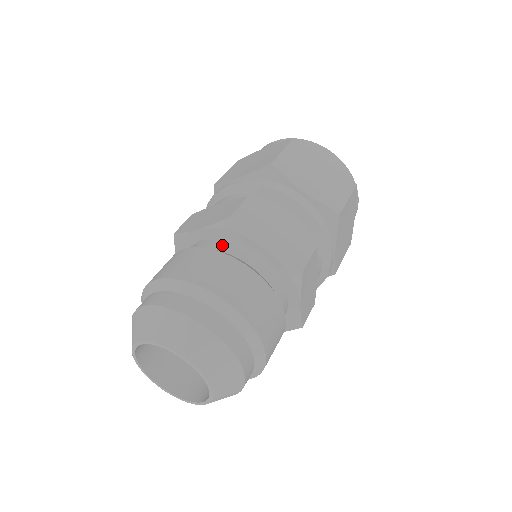
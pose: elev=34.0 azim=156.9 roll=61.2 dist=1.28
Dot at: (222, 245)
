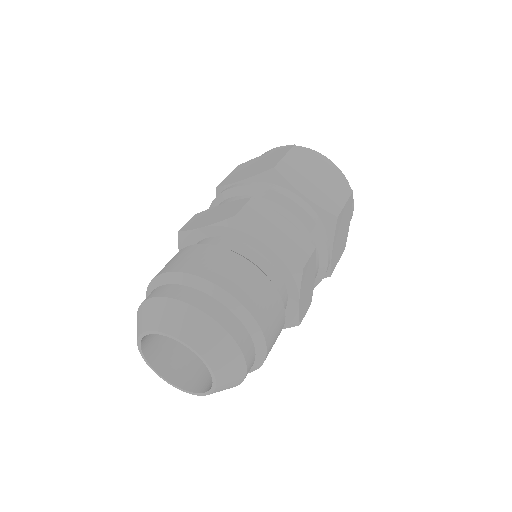
Dot at: (226, 242)
